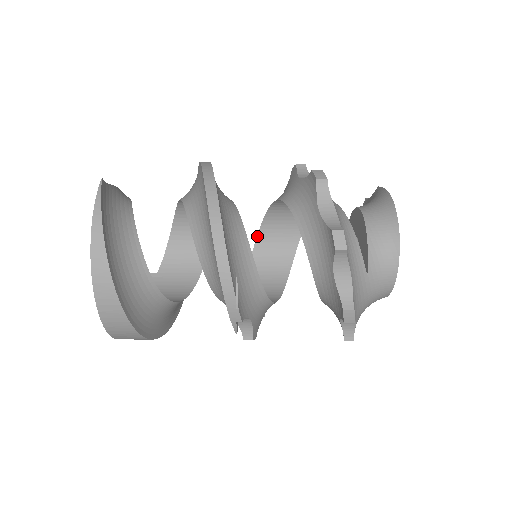
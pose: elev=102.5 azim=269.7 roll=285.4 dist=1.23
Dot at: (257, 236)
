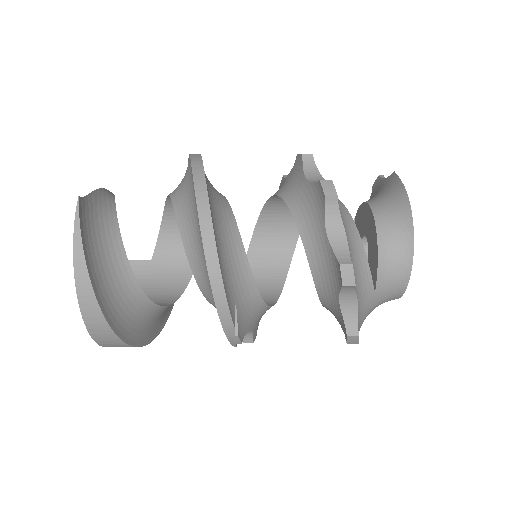
Dot at: (257, 221)
